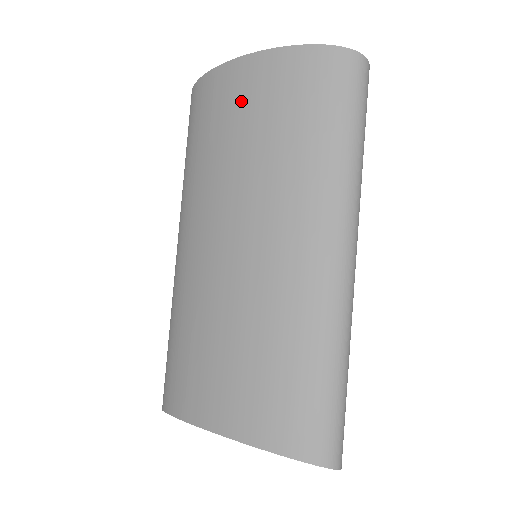
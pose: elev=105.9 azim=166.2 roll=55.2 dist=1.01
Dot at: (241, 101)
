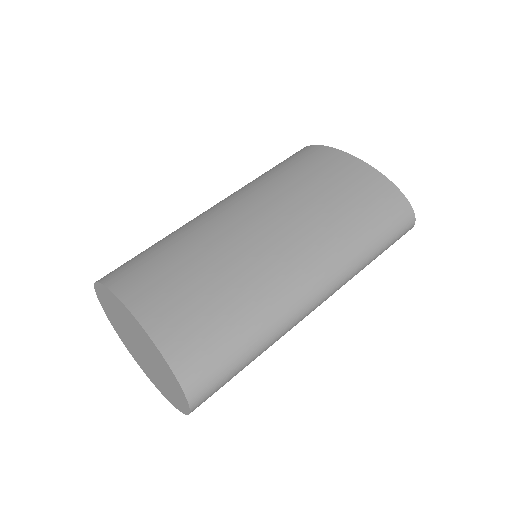
Dot at: (335, 174)
